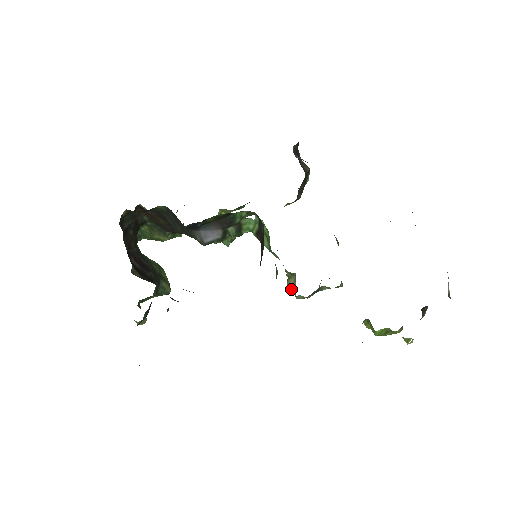
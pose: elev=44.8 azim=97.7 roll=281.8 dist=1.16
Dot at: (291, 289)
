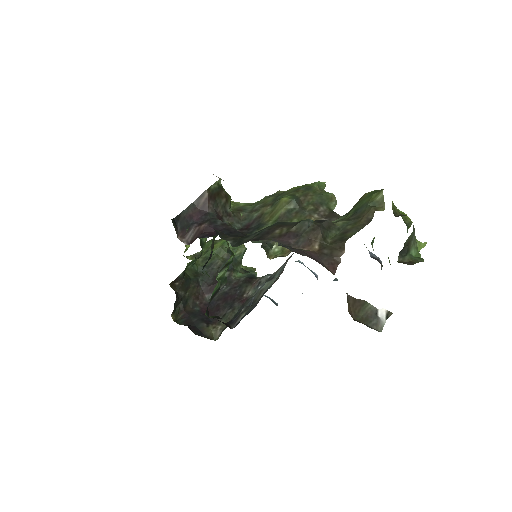
Dot at: occluded
